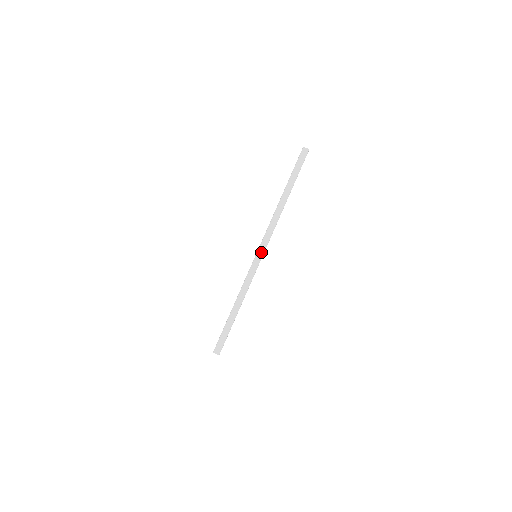
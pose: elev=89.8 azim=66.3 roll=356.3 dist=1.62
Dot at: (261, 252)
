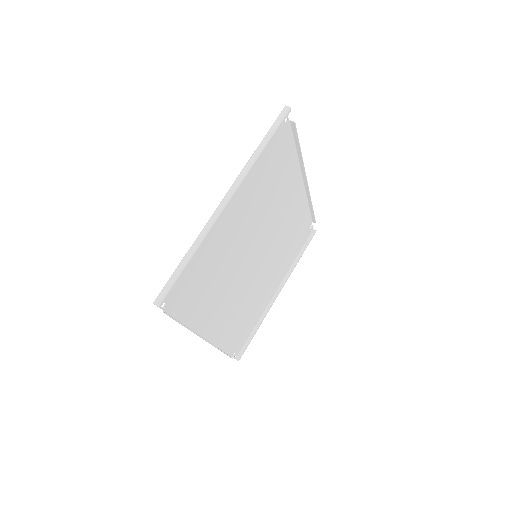
Dot at: (224, 202)
